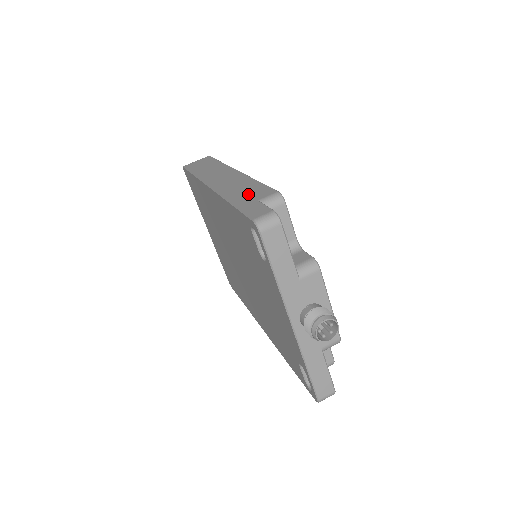
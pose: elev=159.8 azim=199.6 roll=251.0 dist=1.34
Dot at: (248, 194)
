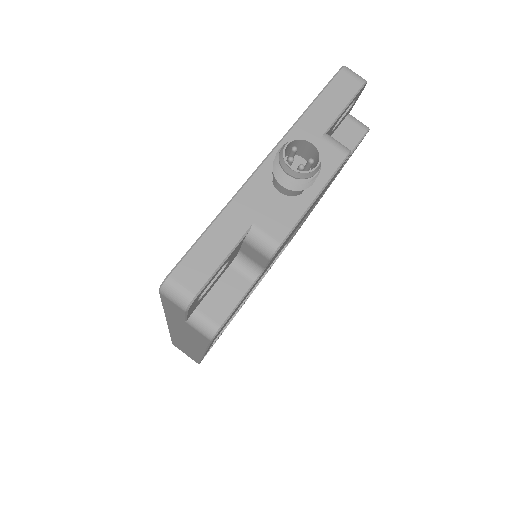
Dot at: occluded
